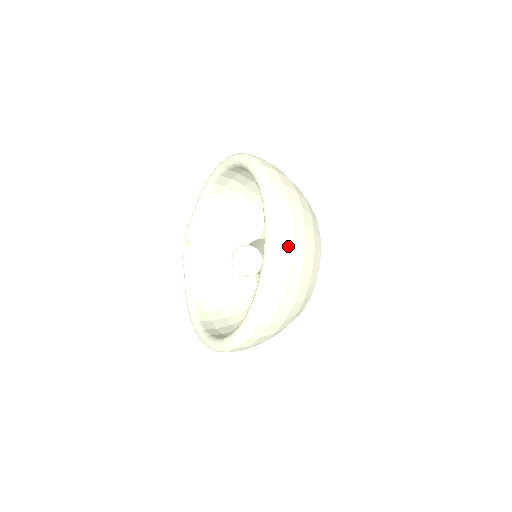
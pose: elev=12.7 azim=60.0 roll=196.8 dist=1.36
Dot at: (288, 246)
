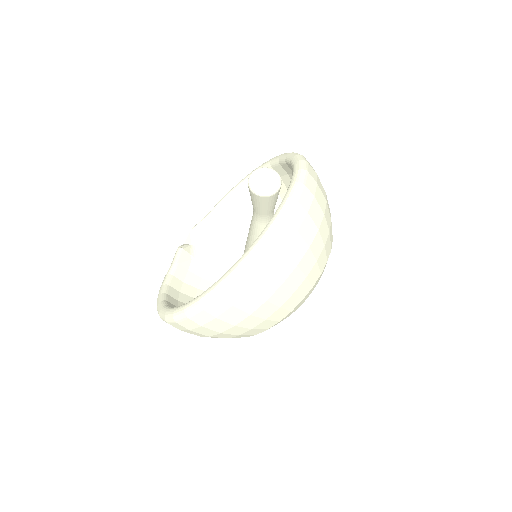
Dot at: (304, 214)
